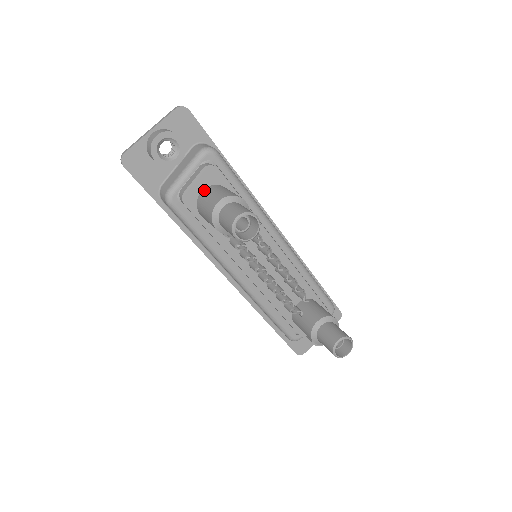
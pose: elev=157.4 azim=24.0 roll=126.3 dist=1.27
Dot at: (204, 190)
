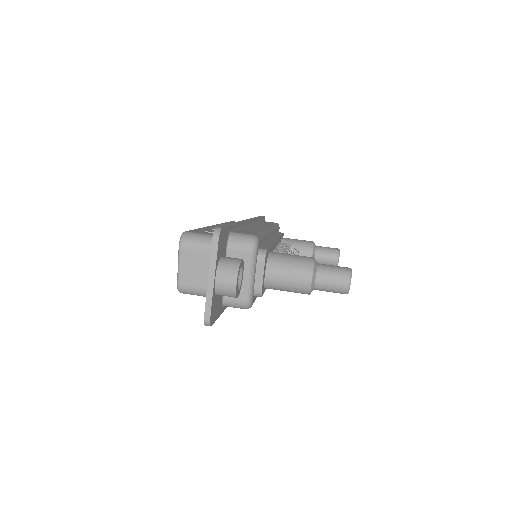
Dot at: (268, 274)
